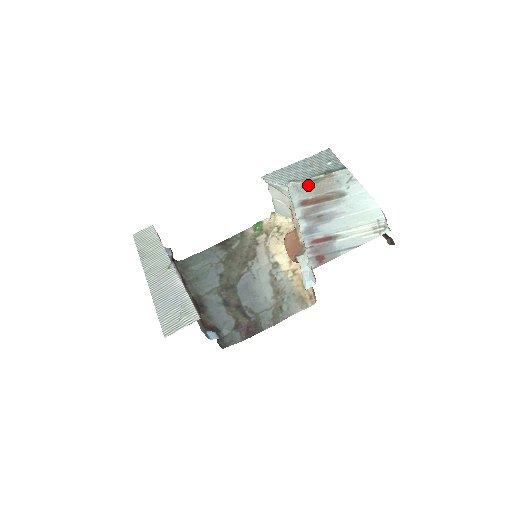
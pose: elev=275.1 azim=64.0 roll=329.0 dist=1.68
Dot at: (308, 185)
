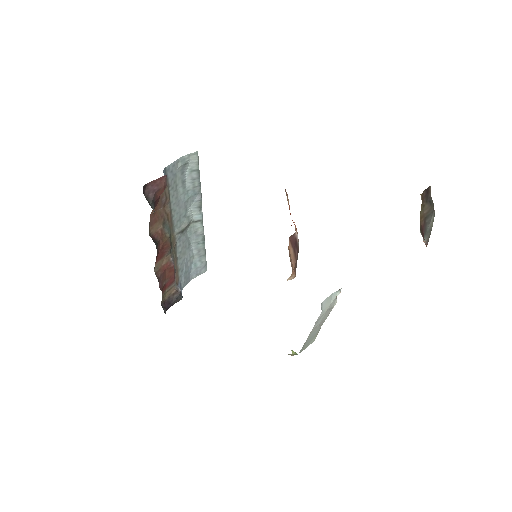
Dot at: occluded
